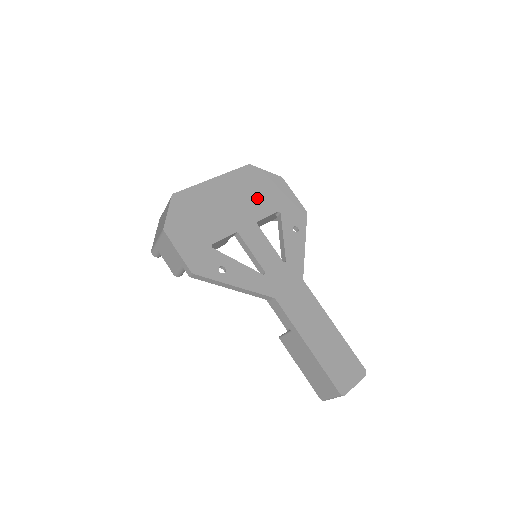
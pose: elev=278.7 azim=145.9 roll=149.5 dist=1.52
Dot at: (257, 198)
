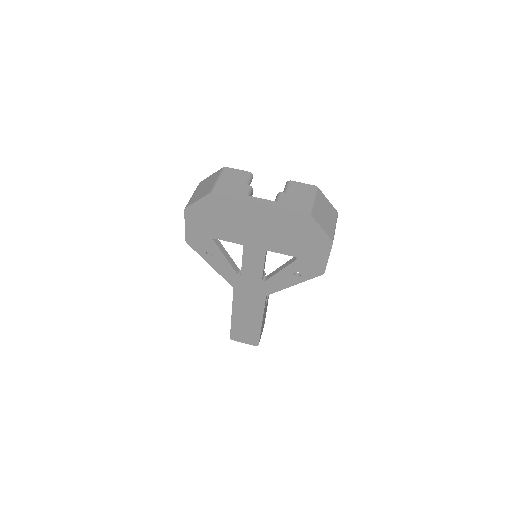
Dot at: (287, 239)
